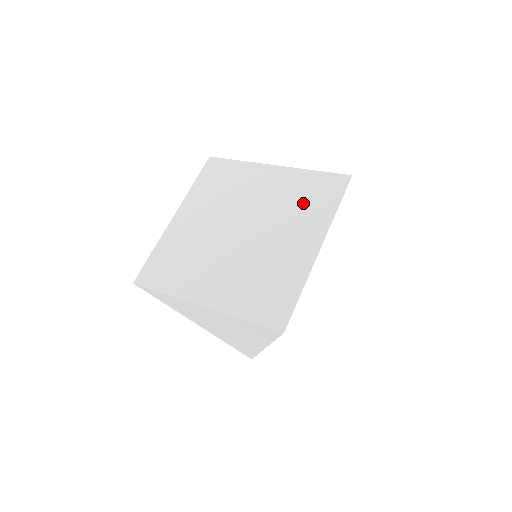
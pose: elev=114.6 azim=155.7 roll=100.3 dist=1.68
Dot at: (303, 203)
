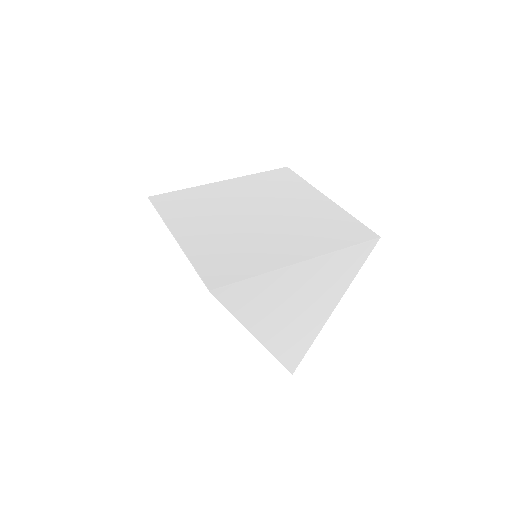
Dot at: (279, 187)
